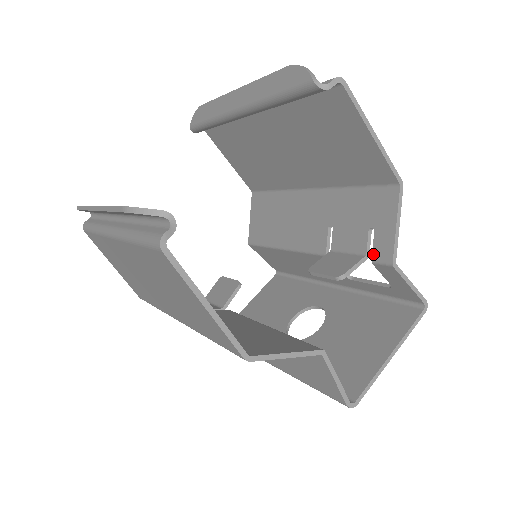
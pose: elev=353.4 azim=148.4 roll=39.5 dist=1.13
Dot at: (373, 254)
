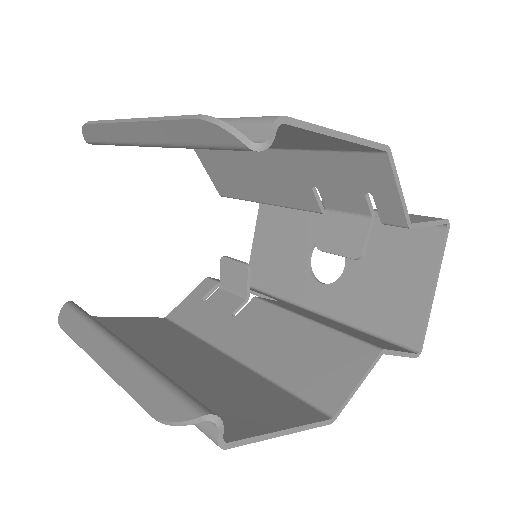
Dot at: (381, 217)
